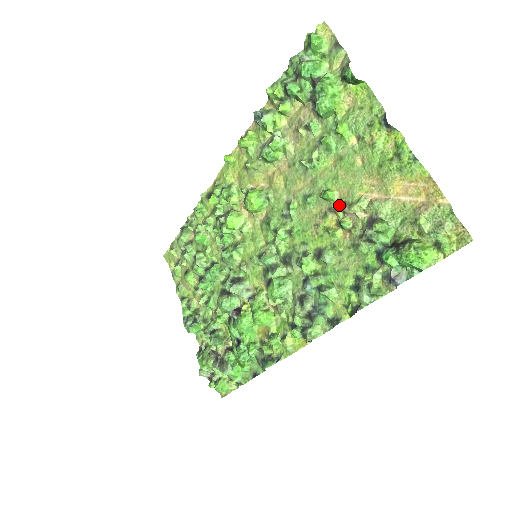
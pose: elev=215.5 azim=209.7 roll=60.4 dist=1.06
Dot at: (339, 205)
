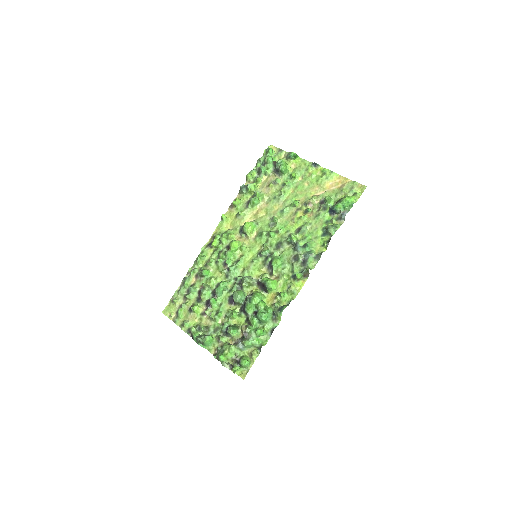
Dot at: (302, 205)
